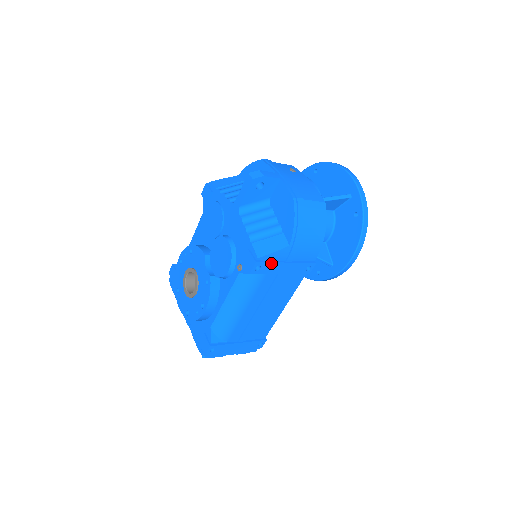
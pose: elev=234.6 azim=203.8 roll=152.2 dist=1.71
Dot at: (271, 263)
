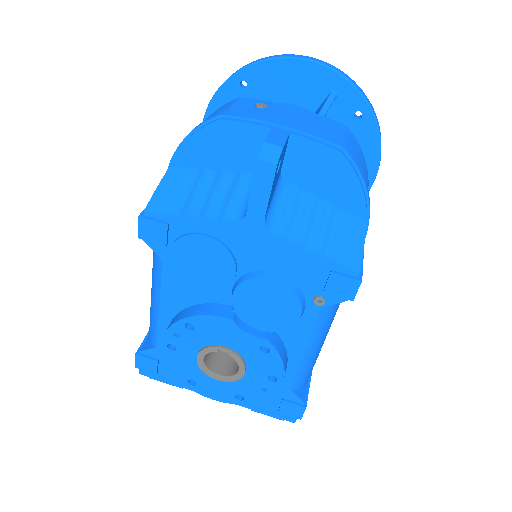
Dot at: (362, 263)
